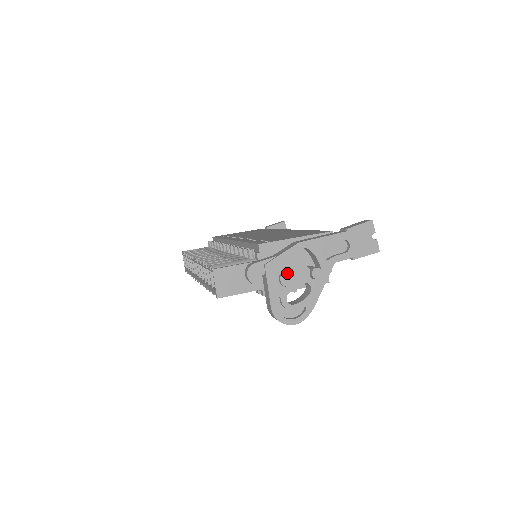
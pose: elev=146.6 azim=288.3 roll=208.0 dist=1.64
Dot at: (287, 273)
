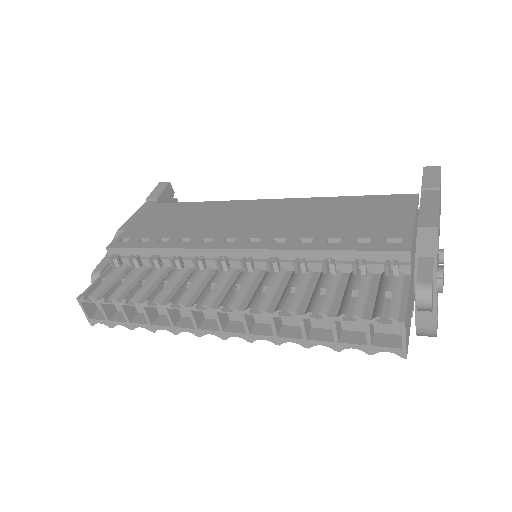
Dot at: (443, 274)
